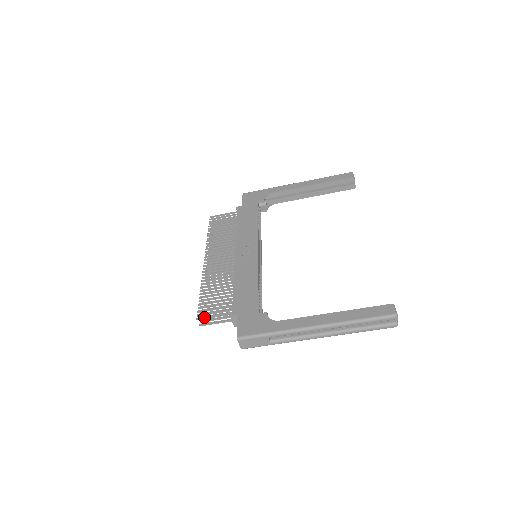
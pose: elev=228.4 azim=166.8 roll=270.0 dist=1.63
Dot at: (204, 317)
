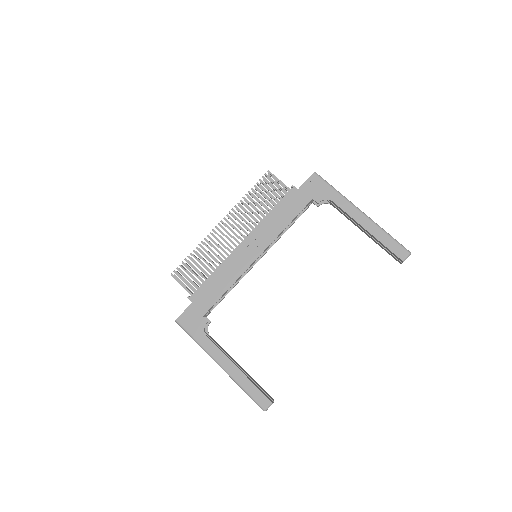
Dot at: (176, 278)
